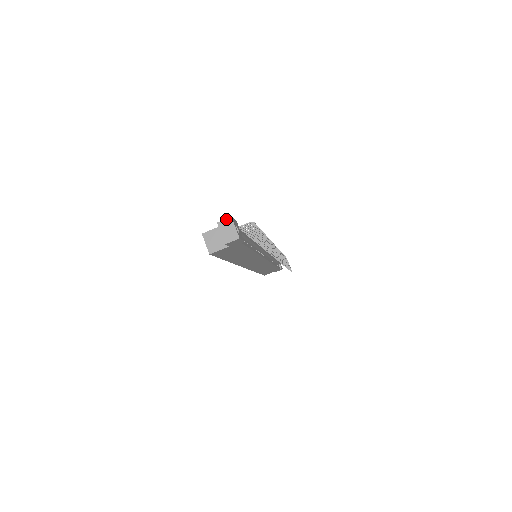
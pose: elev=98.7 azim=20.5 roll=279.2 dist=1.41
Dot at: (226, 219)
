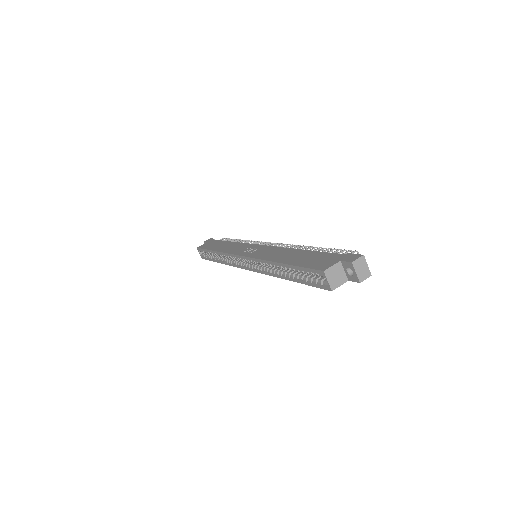
Dot at: (359, 258)
